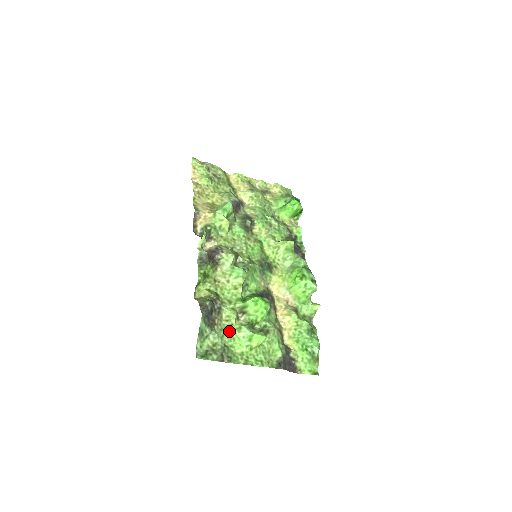
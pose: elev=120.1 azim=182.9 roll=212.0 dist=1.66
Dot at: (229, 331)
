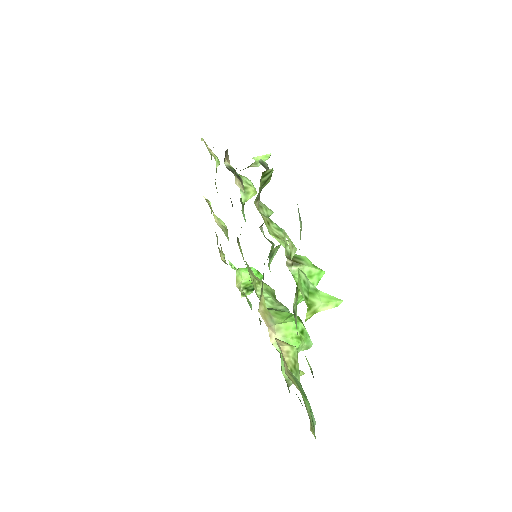
Dot at: occluded
